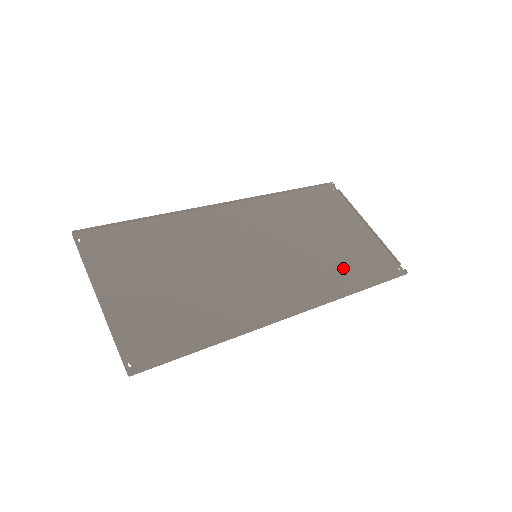
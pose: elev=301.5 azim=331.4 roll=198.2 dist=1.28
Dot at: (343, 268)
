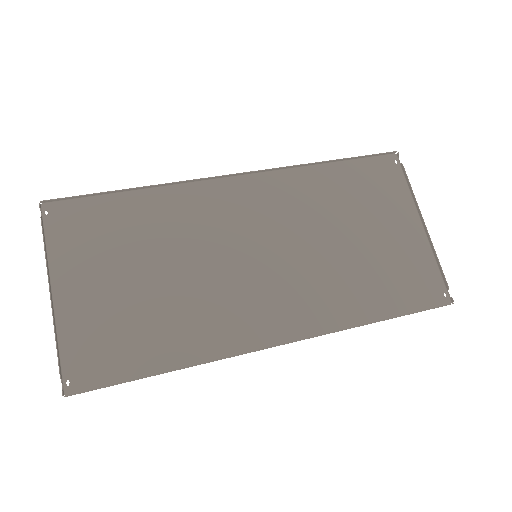
Dot at: (366, 285)
